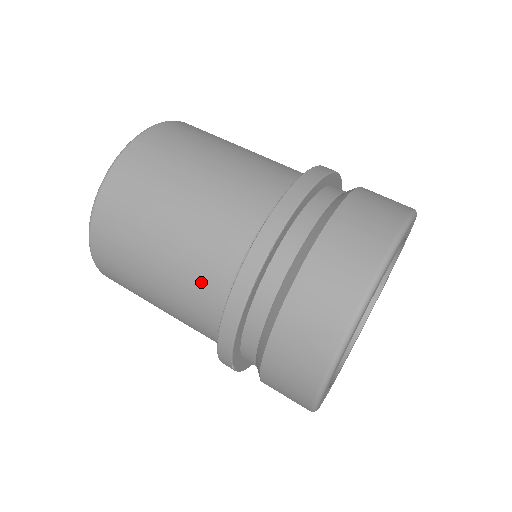
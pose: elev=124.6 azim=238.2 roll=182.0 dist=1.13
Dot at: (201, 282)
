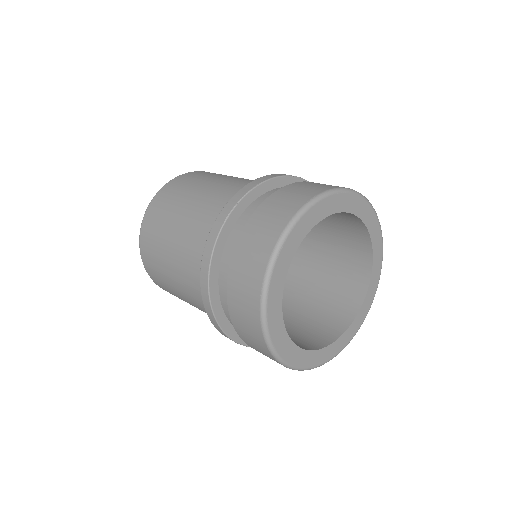
Dot at: occluded
